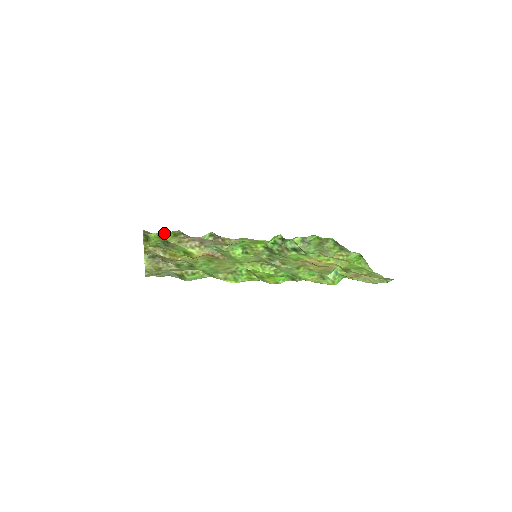
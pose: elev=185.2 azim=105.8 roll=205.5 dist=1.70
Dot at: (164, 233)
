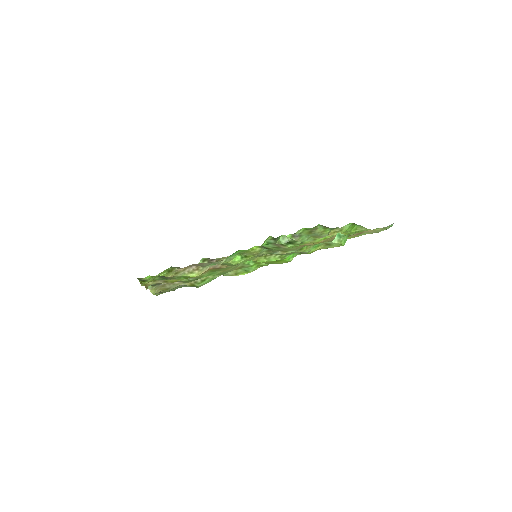
Dot at: (158, 274)
